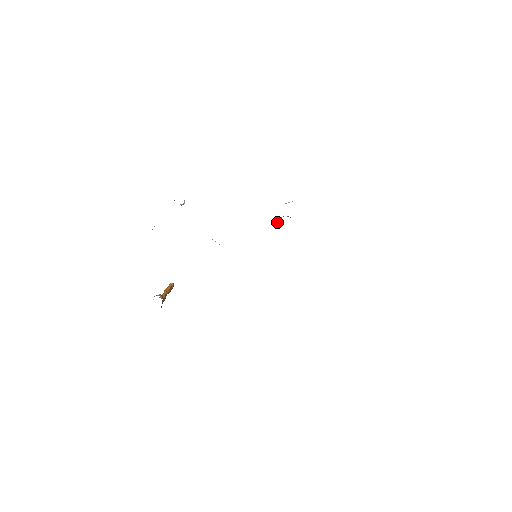
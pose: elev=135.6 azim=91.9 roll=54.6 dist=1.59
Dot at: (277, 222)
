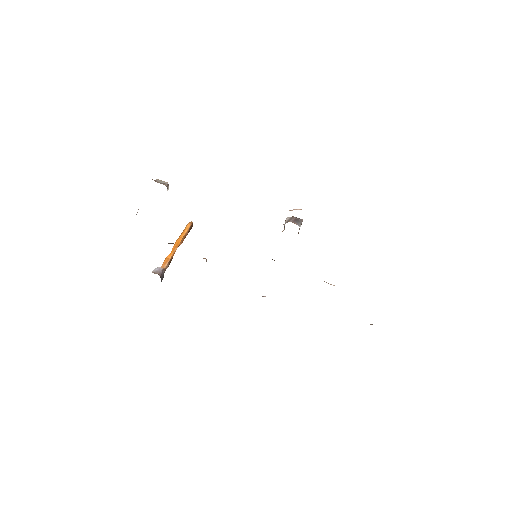
Dot at: occluded
